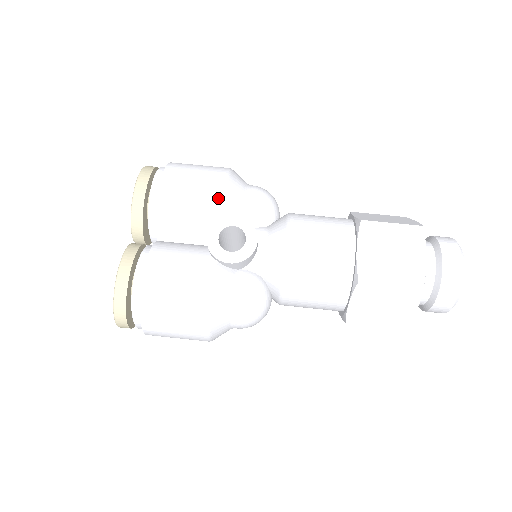
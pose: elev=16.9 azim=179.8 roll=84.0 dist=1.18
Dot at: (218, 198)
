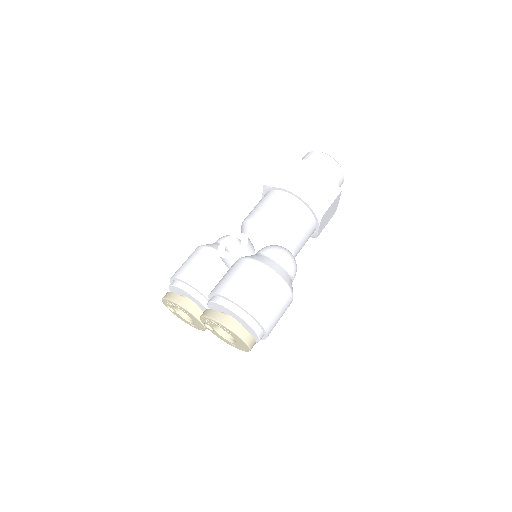
Dot at: (206, 249)
